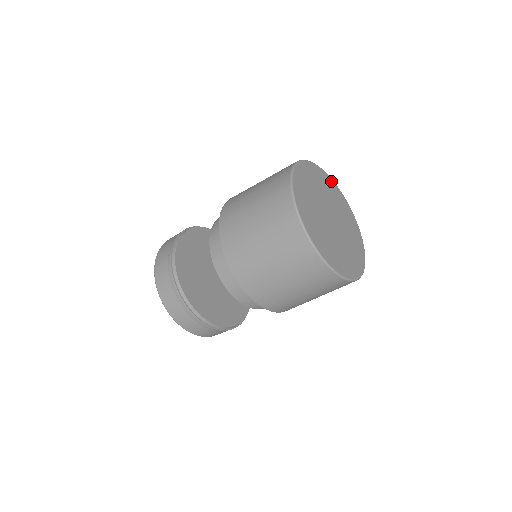
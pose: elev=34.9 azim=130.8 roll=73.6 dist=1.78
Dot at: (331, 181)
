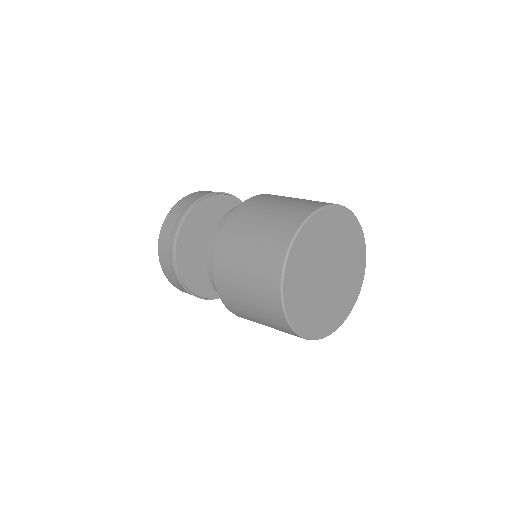
Dot at: (342, 212)
